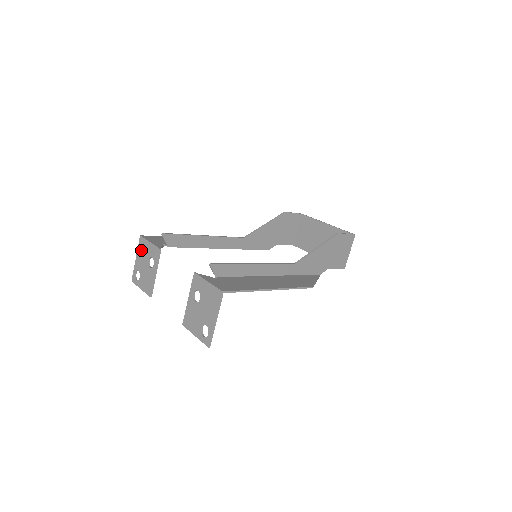
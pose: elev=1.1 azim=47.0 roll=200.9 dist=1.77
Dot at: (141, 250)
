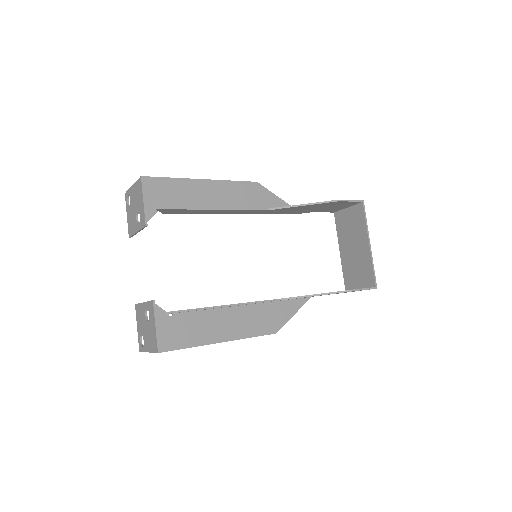
Dot at: (137, 190)
